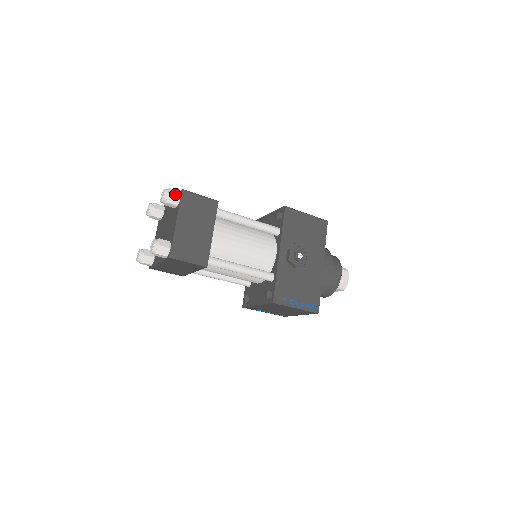
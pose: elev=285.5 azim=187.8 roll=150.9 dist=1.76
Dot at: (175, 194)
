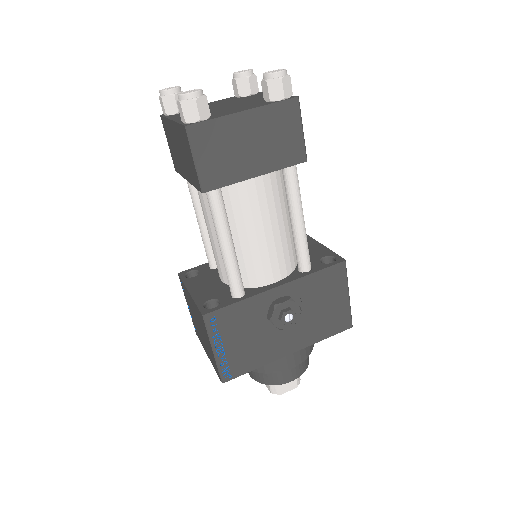
Dot at: (286, 88)
